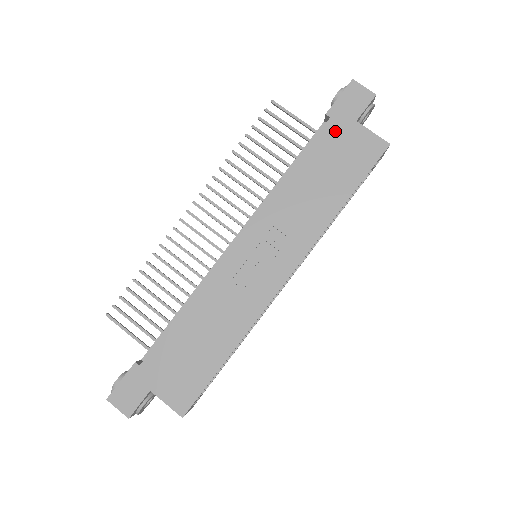
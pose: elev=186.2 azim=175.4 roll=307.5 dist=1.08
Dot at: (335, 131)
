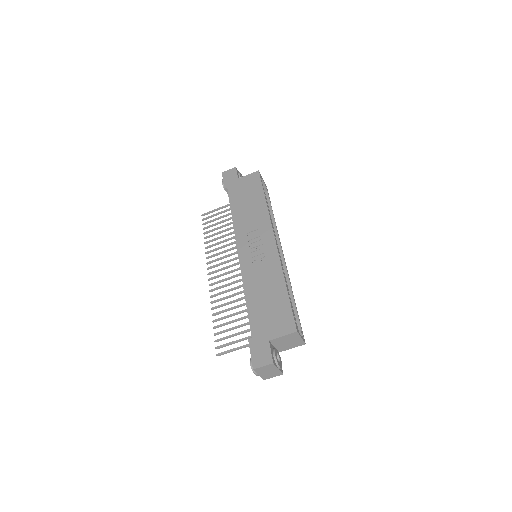
Dot at: (234, 188)
